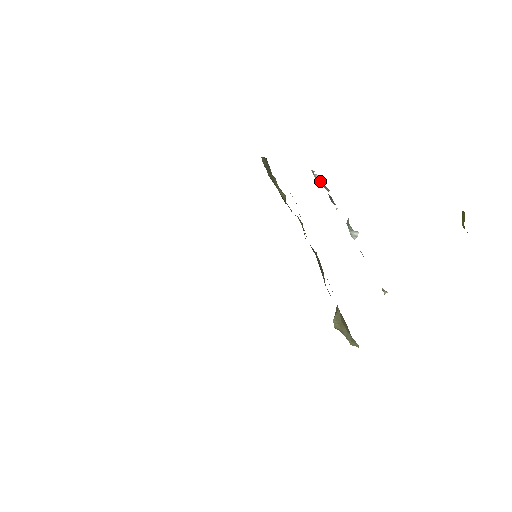
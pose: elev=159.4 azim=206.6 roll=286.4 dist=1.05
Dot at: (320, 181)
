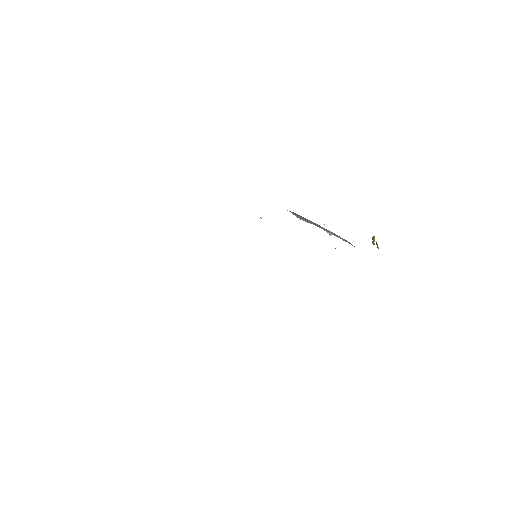
Dot at: occluded
